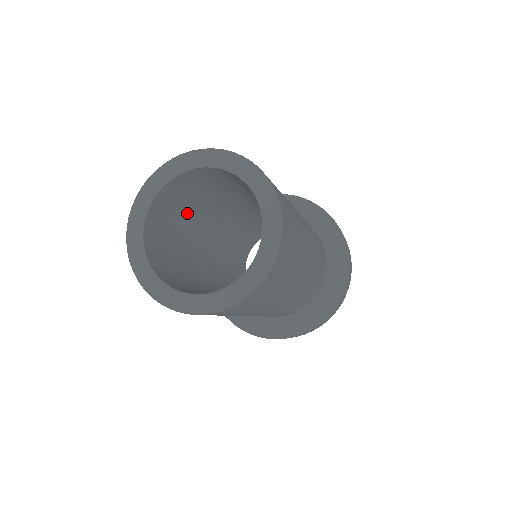
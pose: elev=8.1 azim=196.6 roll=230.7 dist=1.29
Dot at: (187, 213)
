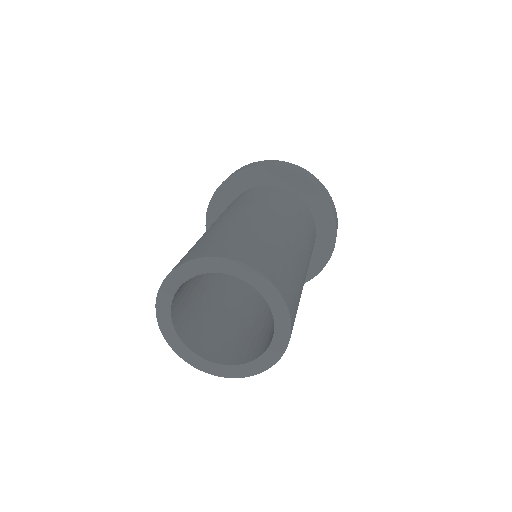
Dot at: (192, 279)
